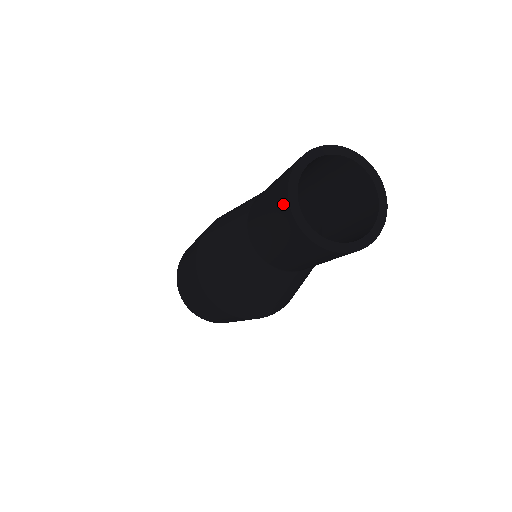
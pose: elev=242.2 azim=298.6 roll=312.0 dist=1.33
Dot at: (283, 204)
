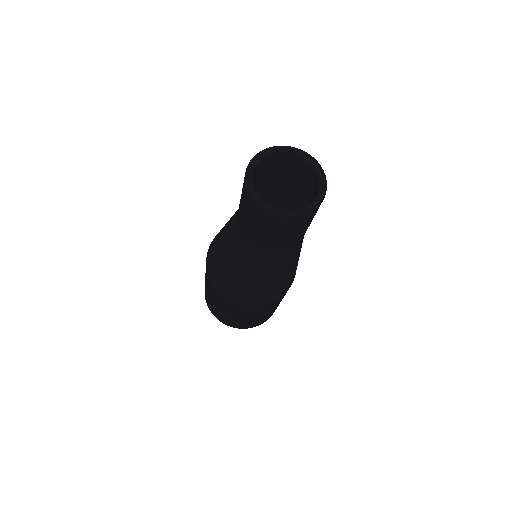
Dot at: (244, 177)
